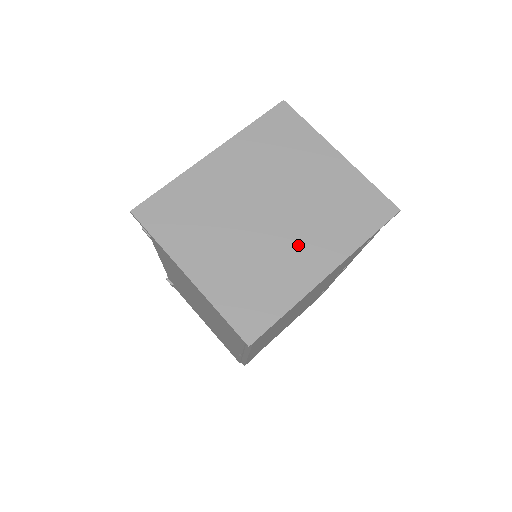
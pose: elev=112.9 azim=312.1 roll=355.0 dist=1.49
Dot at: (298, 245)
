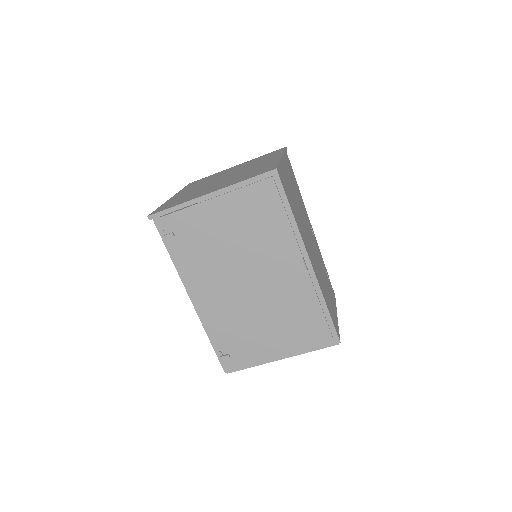
Dot at: (254, 166)
